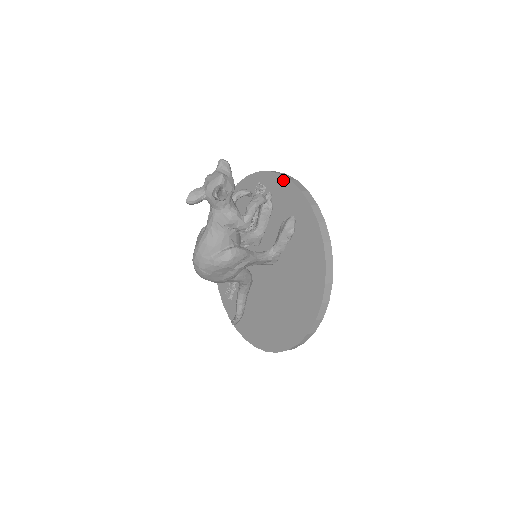
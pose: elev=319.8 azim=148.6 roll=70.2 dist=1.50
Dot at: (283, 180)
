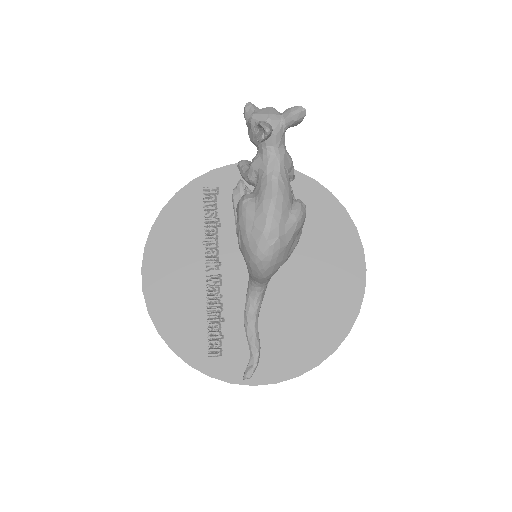
Dot at: occluded
